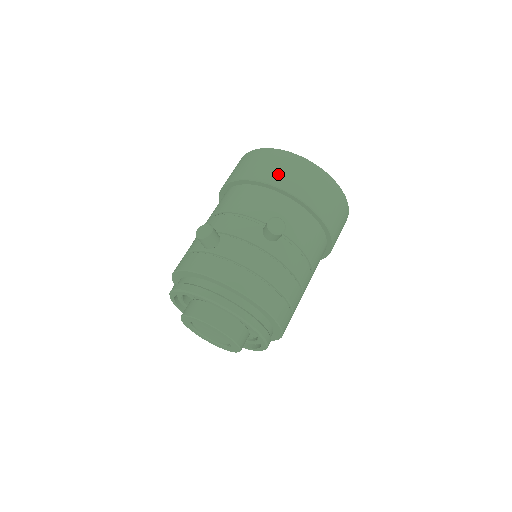
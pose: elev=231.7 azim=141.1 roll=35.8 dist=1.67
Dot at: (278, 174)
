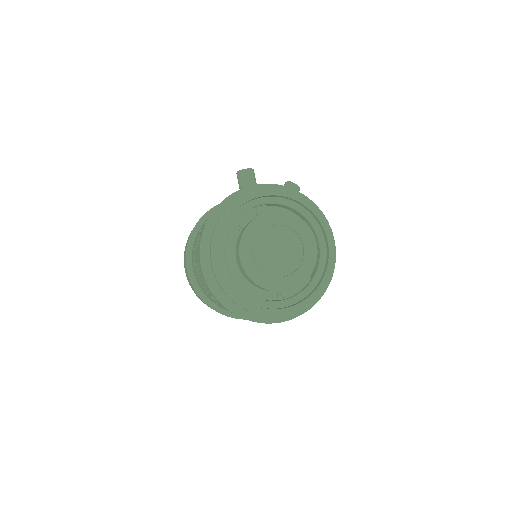
Dot at: occluded
